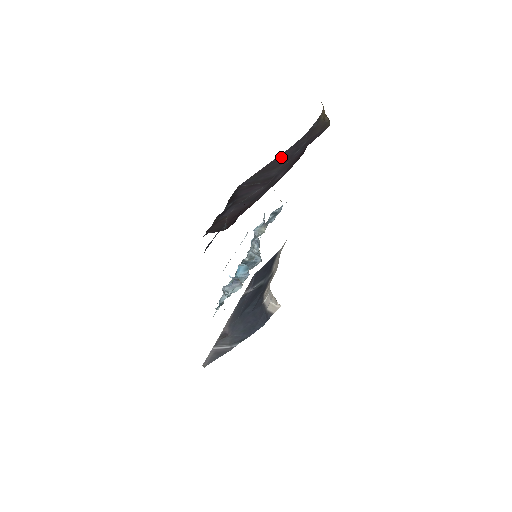
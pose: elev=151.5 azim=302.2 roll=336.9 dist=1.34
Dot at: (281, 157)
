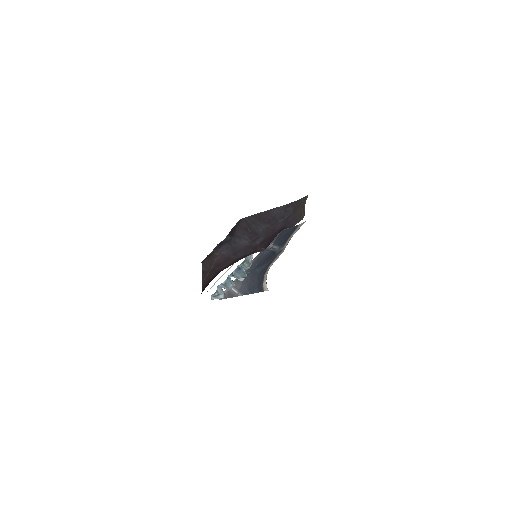
Dot at: (274, 212)
